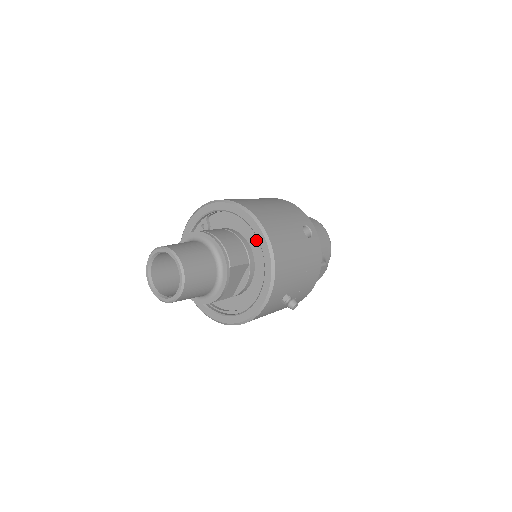
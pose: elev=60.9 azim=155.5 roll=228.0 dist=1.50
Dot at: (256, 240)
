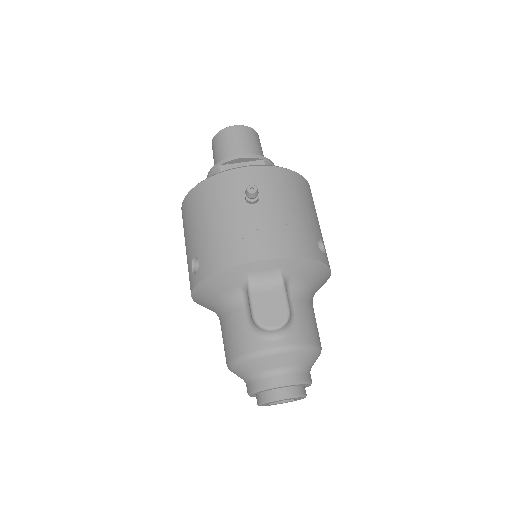
Dot at: occluded
